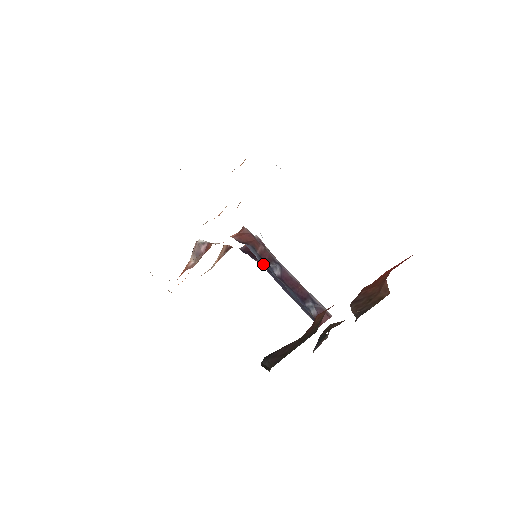
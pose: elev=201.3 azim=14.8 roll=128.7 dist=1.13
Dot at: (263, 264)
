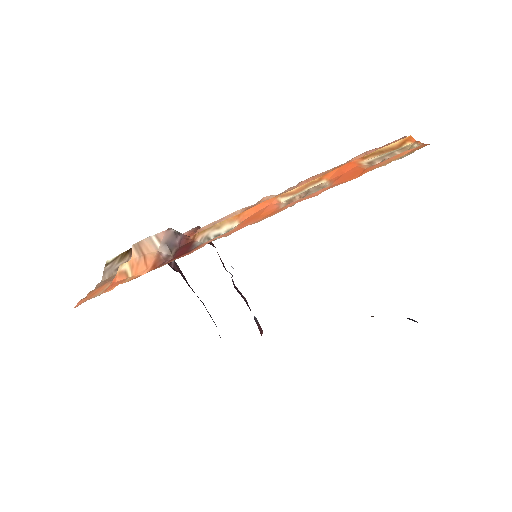
Dot at: (233, 268)
